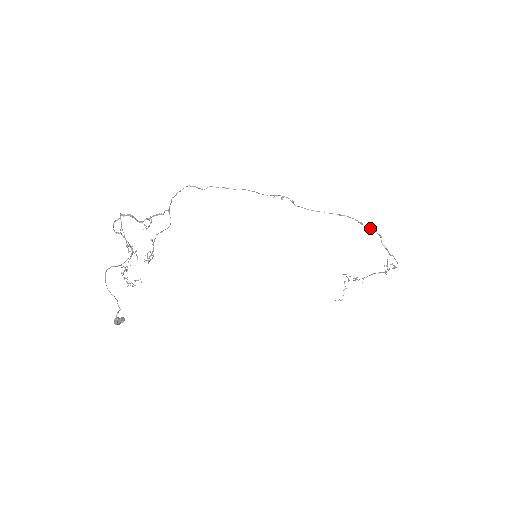
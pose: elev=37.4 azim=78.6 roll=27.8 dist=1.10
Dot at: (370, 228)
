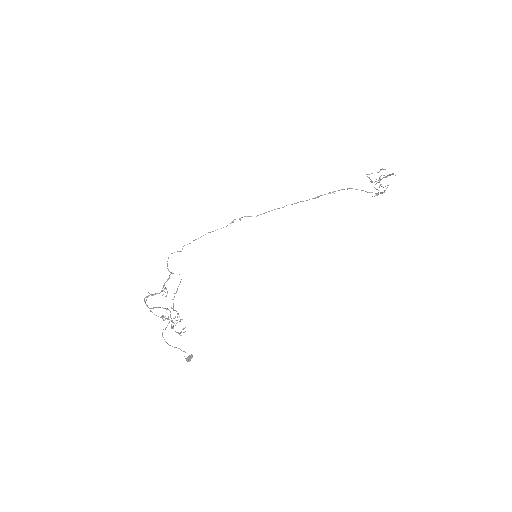
Dot at: occluded
